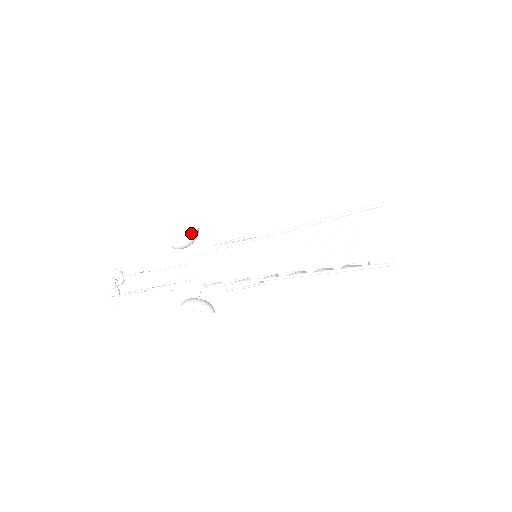
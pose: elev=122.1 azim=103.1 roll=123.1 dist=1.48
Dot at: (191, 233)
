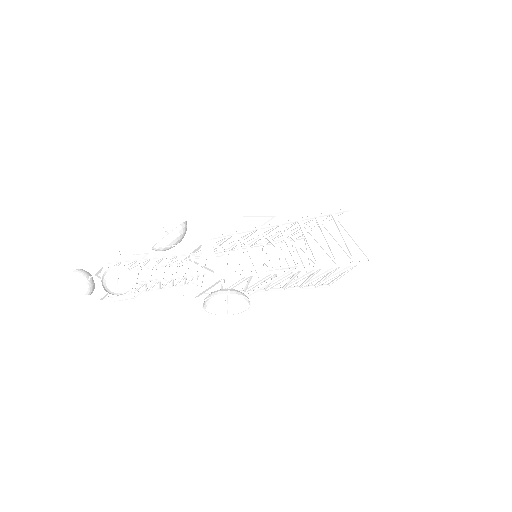
Dot at: (185, 223)
